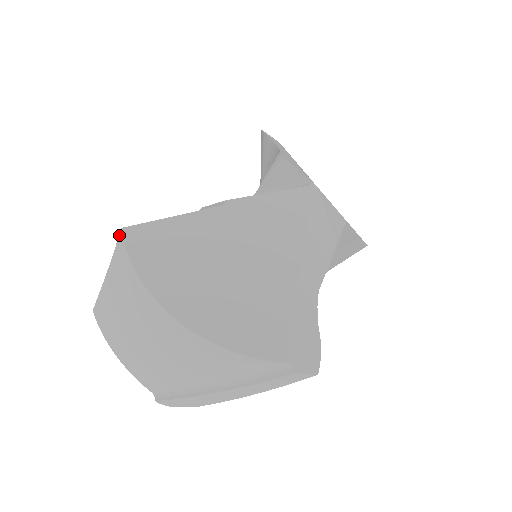
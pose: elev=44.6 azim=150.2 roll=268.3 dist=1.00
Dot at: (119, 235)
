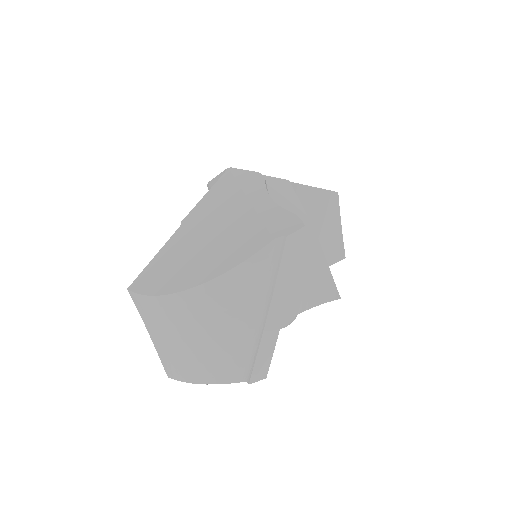
Dot at: (130, 295)
